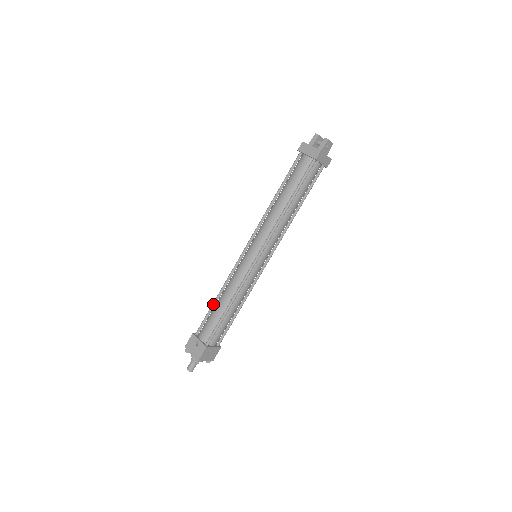
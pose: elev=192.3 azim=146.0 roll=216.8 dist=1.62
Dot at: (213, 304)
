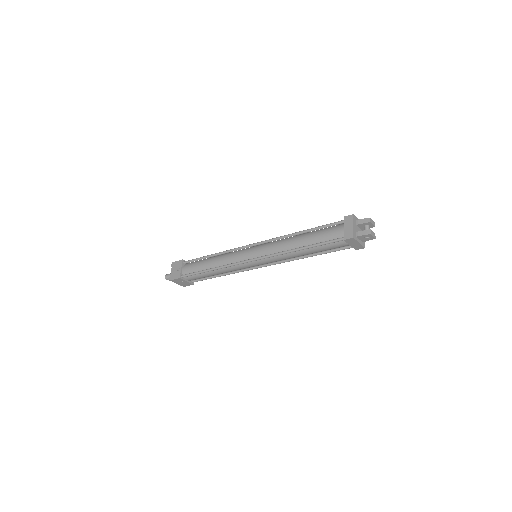
Dot at: (206, 256)
